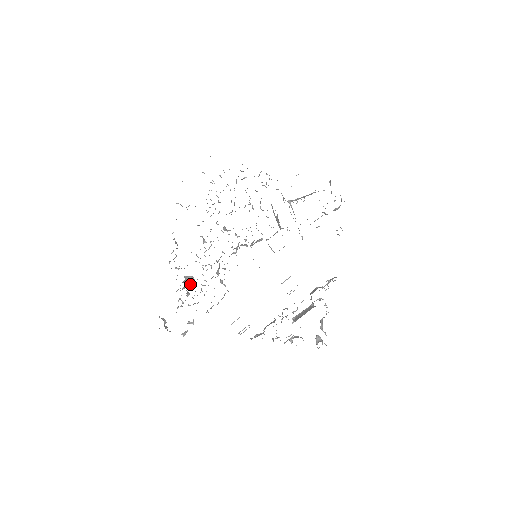
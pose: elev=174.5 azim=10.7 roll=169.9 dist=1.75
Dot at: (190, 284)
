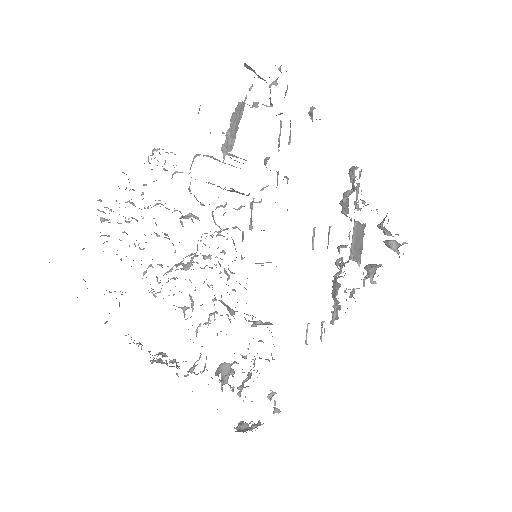
Dot at: (228, 371)
